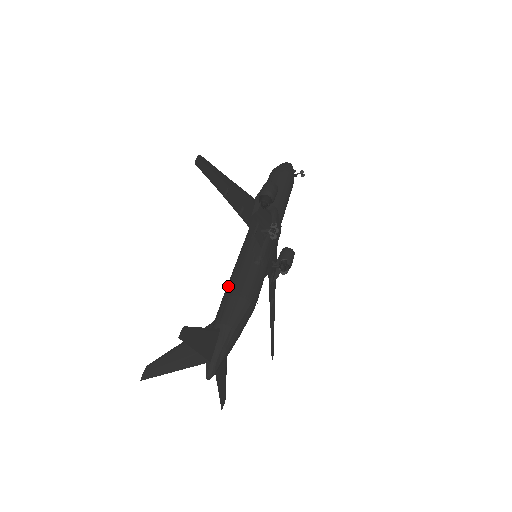
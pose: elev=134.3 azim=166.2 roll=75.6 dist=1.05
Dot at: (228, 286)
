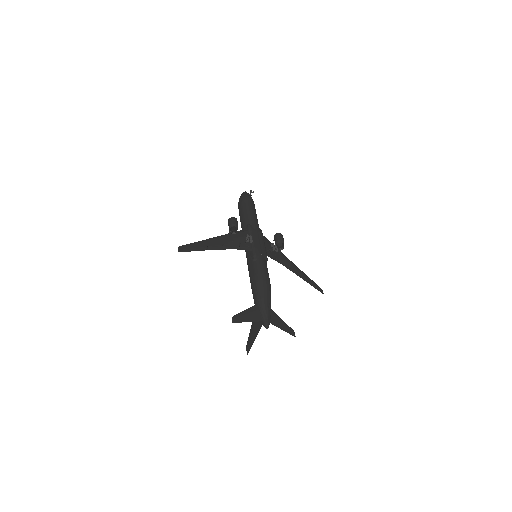
Dot at: (250, 282)
